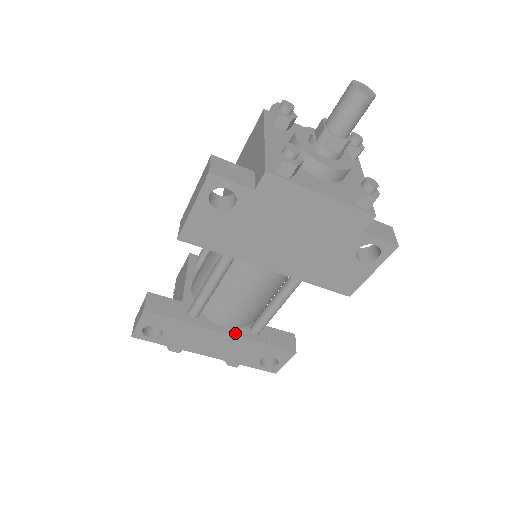
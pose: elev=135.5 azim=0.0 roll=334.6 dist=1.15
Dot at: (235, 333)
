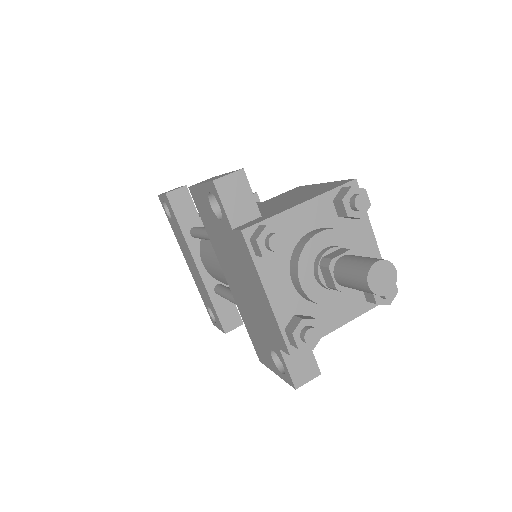
Dot at: (203, 275)
